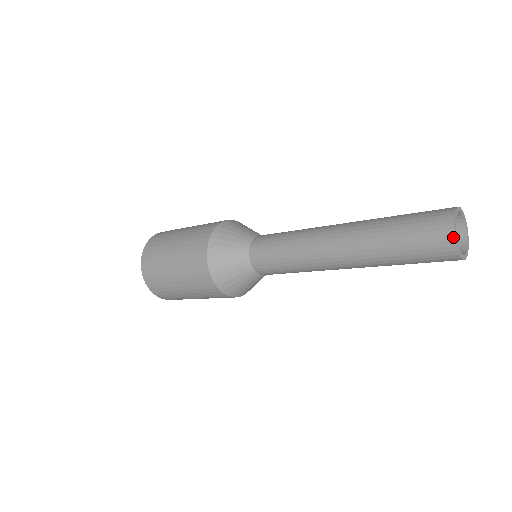
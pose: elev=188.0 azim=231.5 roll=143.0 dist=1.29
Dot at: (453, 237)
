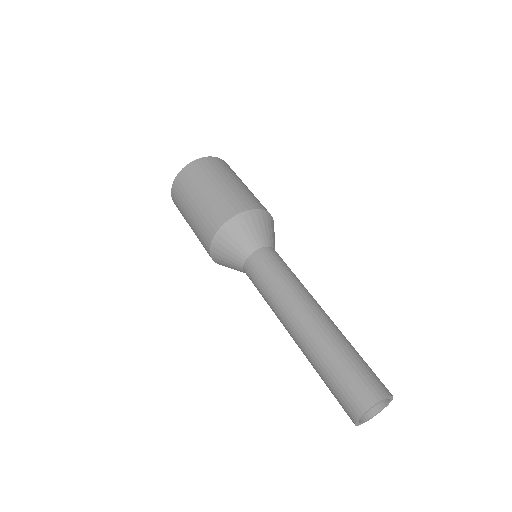
Dot at: (354, 422)
